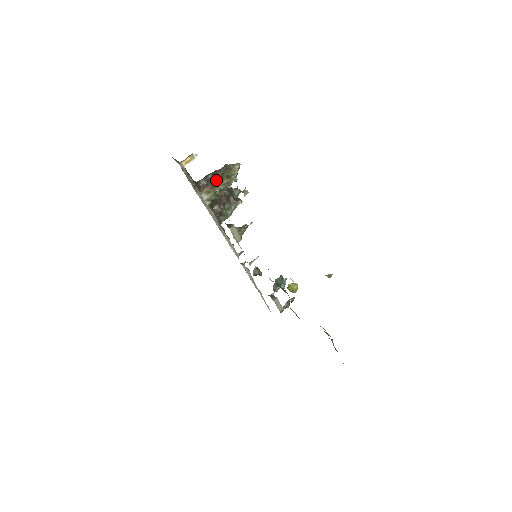
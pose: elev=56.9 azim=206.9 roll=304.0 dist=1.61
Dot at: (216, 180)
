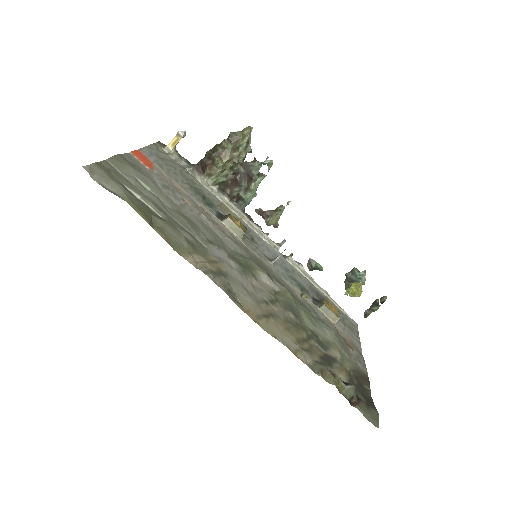
Dot at: (214, 158)
